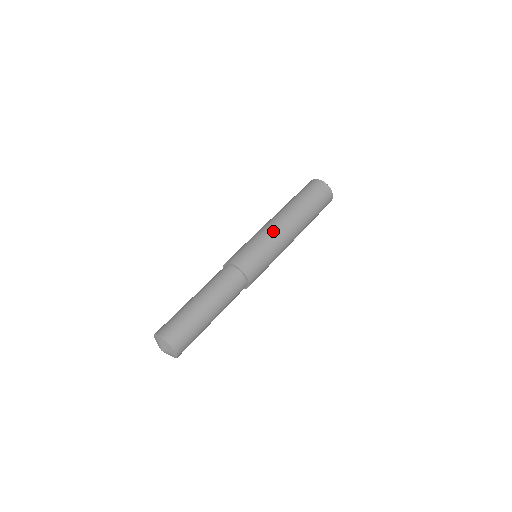
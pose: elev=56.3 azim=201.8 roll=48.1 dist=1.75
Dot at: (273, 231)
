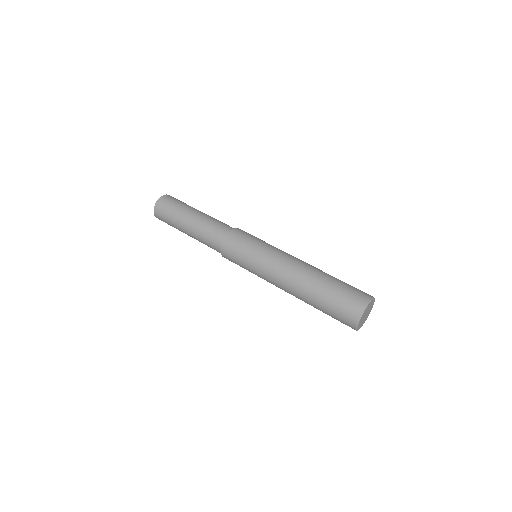
Dot at: (284, 252)
